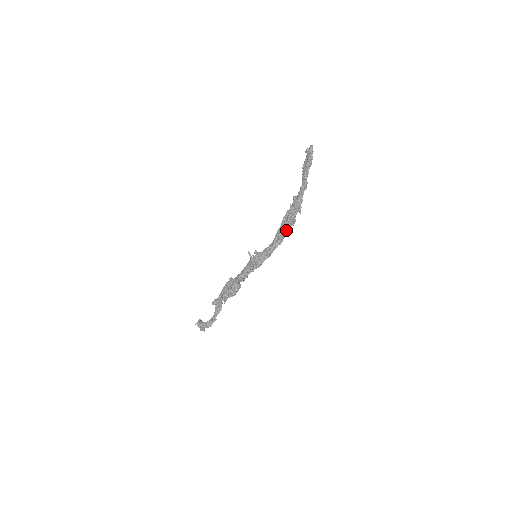
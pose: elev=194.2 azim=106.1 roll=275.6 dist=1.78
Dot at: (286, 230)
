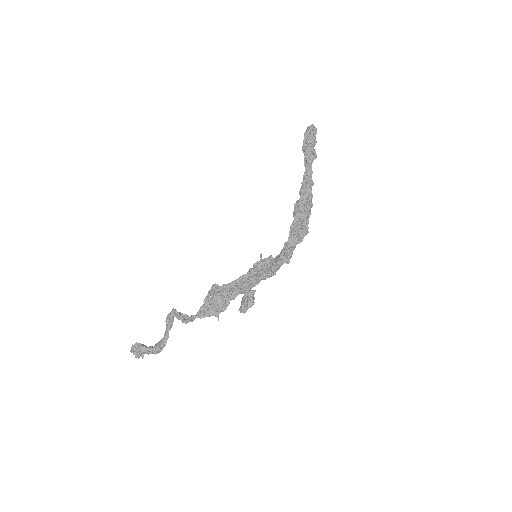
Dot at: (308, 228)
